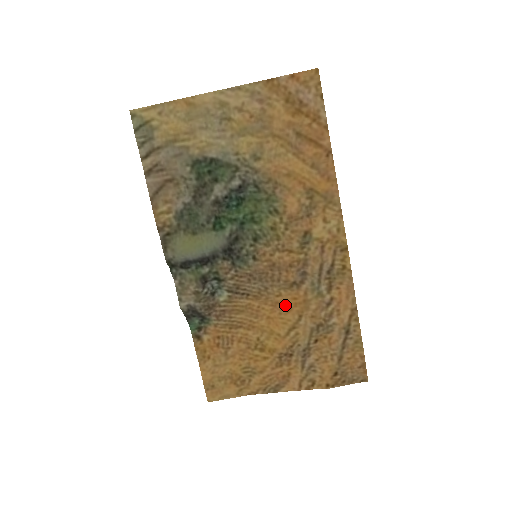
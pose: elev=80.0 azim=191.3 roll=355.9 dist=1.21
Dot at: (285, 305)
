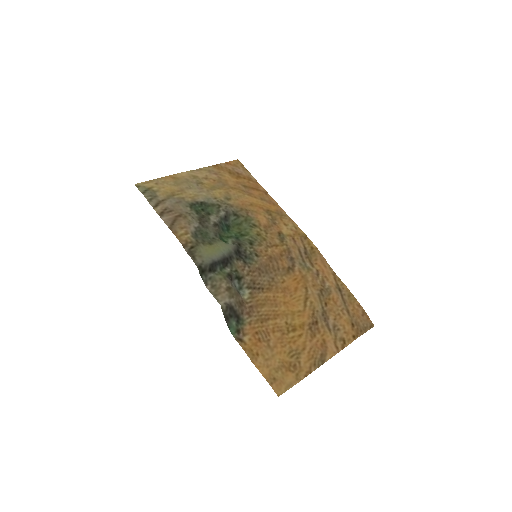
Dot at: (291, 288)
